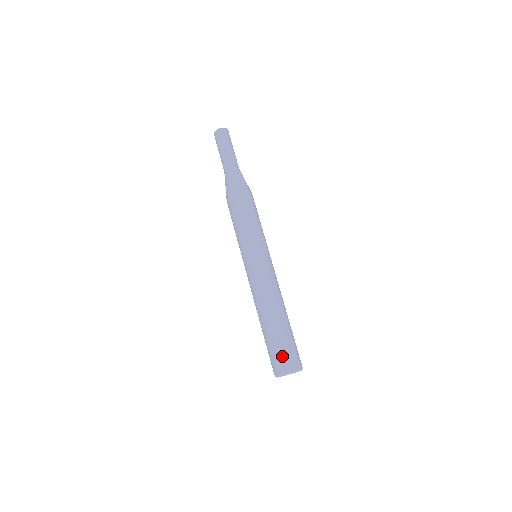
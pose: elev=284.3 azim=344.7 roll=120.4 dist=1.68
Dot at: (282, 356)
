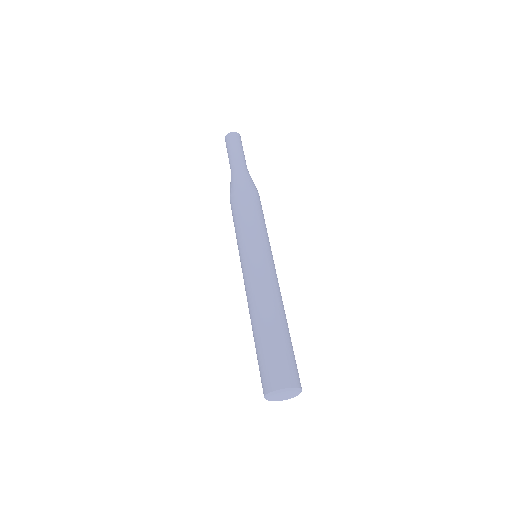
Dot at: (273, 368)
